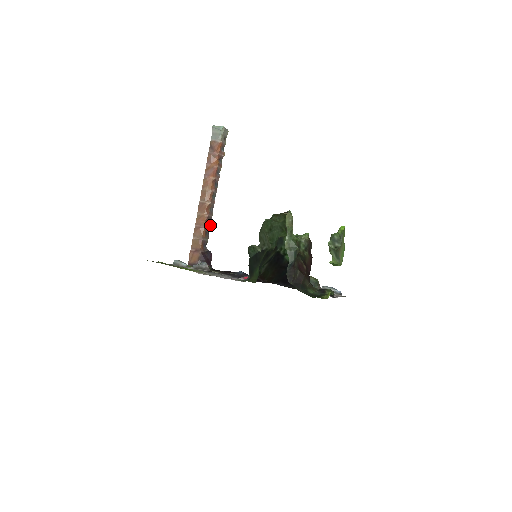
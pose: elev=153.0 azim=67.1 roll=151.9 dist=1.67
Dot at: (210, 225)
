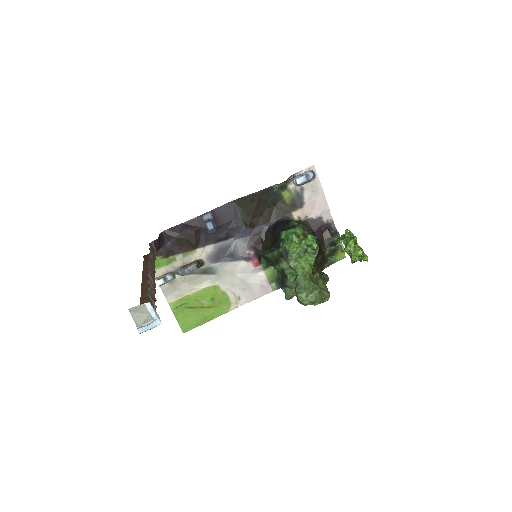
Dot at: (150, 253)
